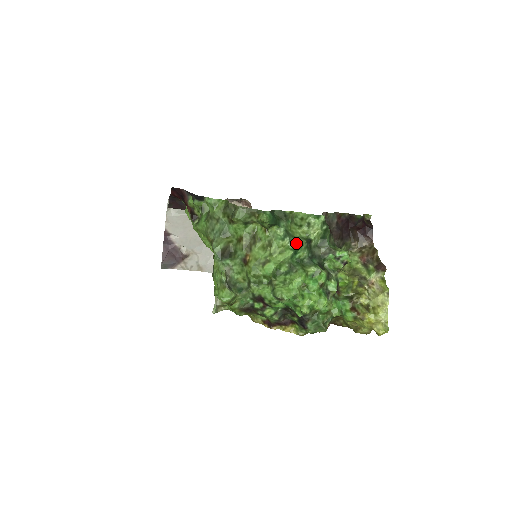
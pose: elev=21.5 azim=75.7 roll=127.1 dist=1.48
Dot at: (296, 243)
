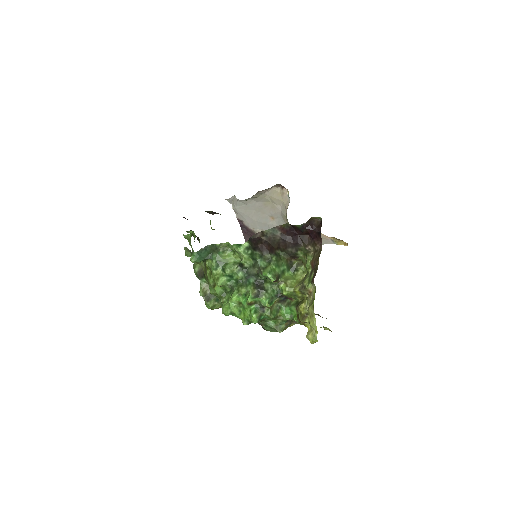
Dot at: (225, 271)
